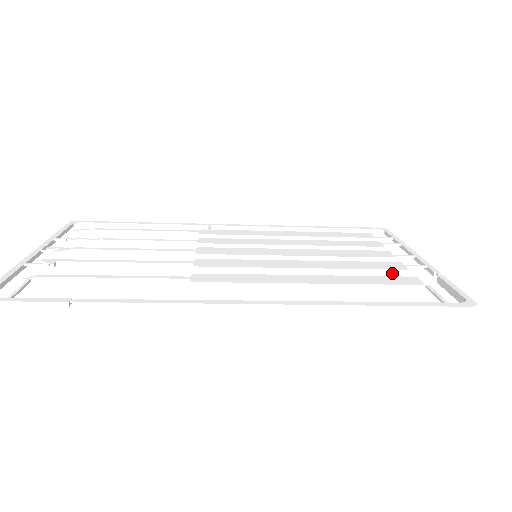
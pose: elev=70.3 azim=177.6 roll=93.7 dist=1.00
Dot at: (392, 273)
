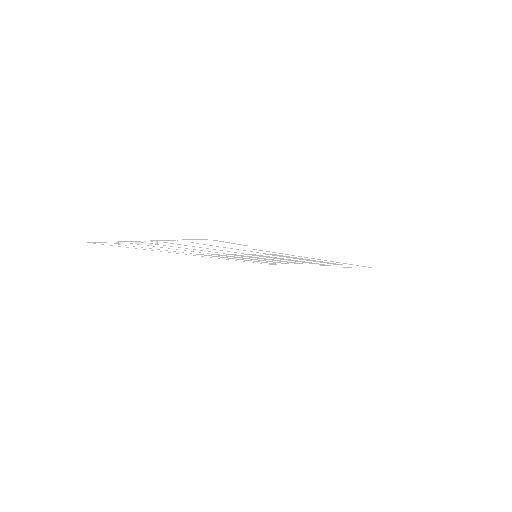
Dot at: occluded
